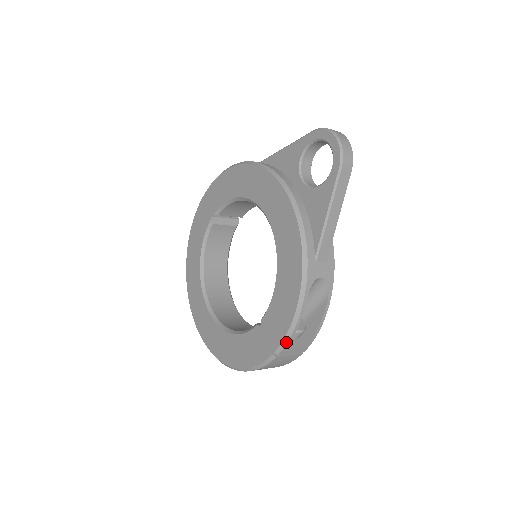
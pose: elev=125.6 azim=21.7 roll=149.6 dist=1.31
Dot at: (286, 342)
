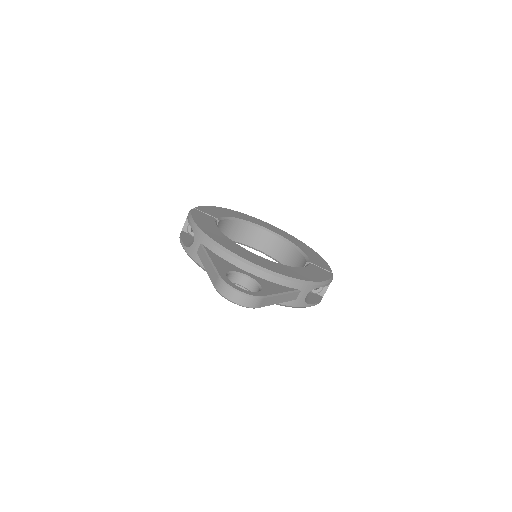
Dot at: occluded
